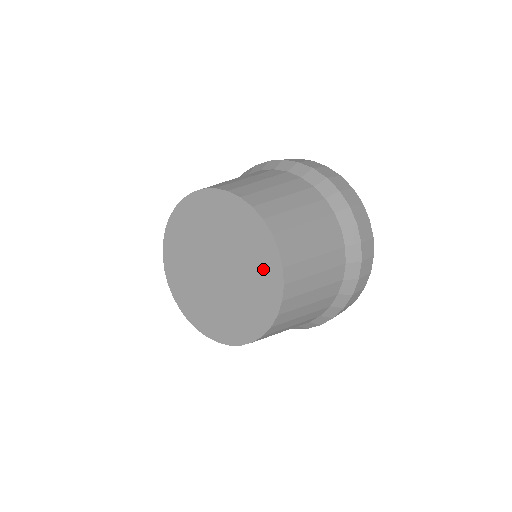
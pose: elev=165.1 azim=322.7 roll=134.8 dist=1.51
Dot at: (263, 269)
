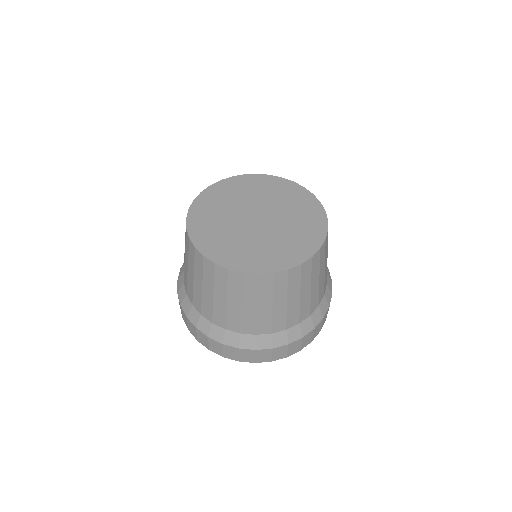
Dot at: (309, 220)
